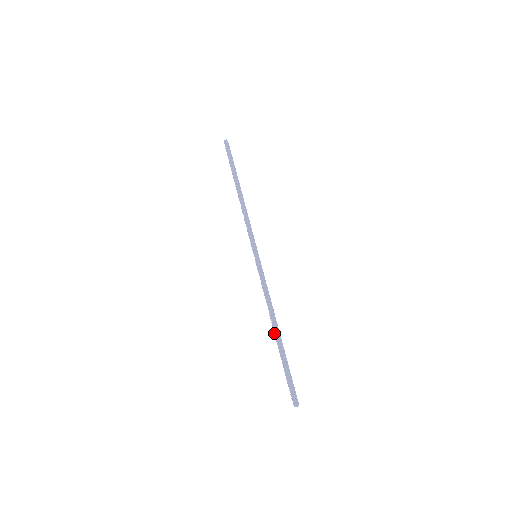
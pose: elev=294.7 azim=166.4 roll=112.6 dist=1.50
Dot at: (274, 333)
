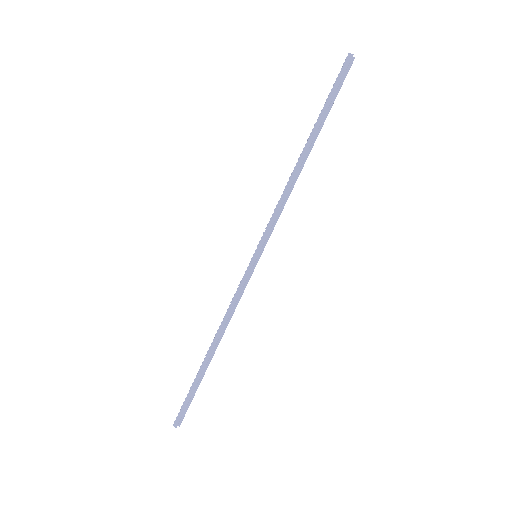
Dot at: (207, 351)
